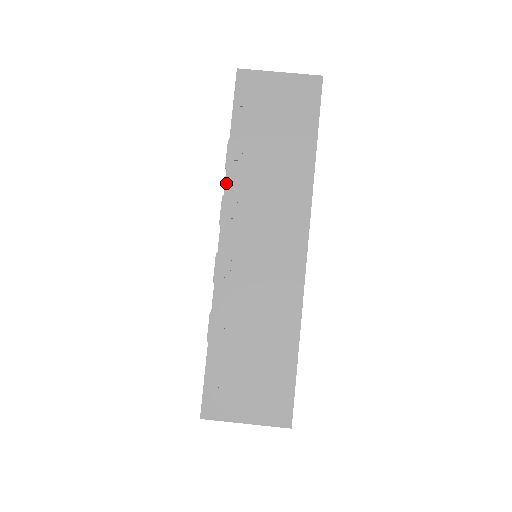
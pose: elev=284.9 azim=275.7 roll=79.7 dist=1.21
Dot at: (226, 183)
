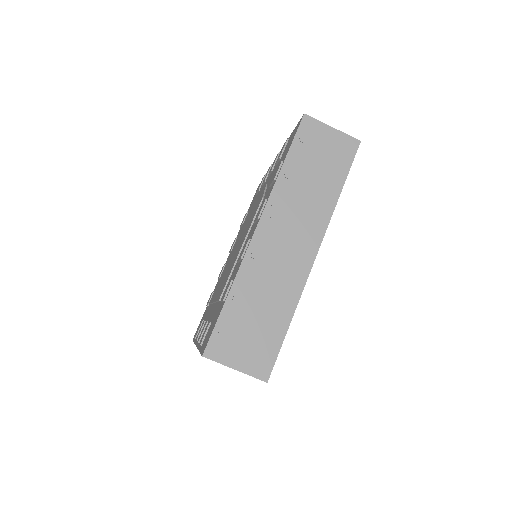
Dot at: (273, 190)
